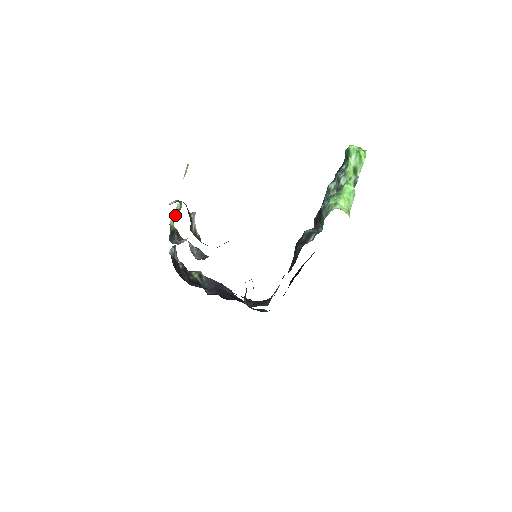
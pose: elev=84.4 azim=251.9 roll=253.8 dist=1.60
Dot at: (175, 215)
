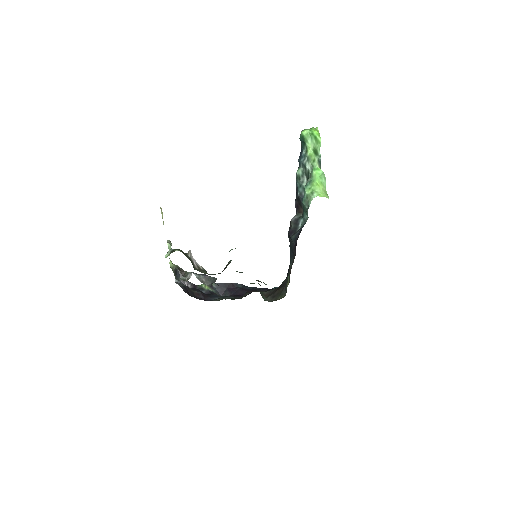
Dot at: occluded
